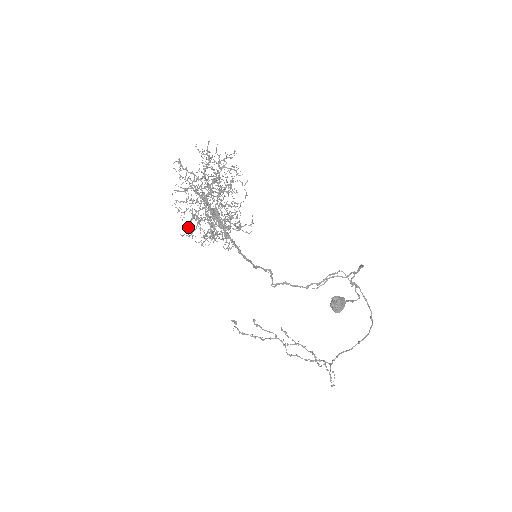
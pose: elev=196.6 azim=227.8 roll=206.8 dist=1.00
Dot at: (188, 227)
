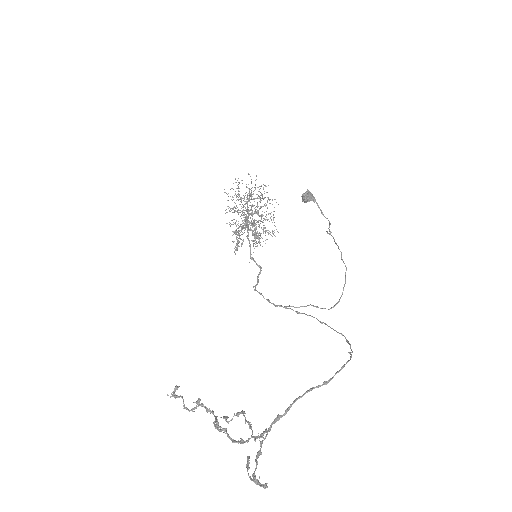
Dot at: occluded
